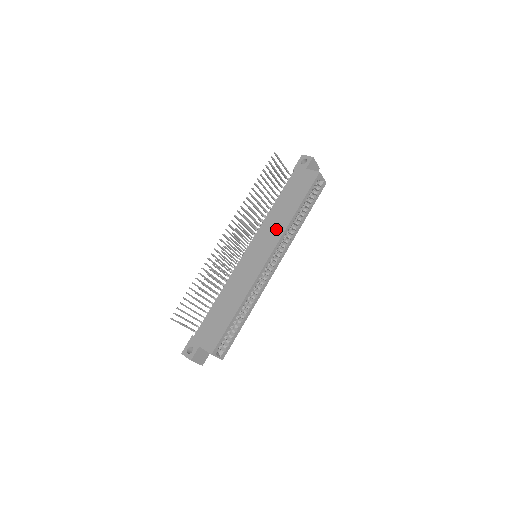
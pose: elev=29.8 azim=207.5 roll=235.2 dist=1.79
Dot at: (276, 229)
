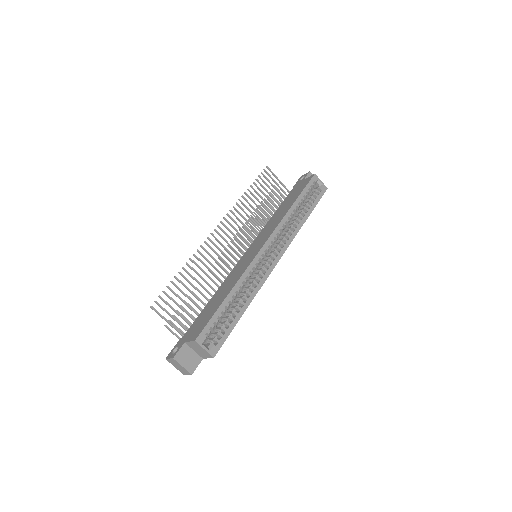
Dot at: (274, 224)
